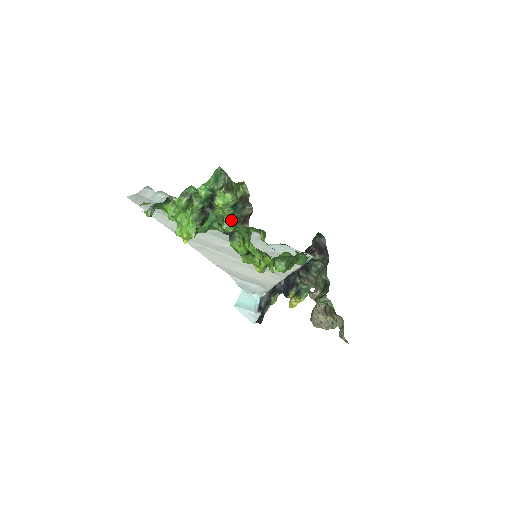
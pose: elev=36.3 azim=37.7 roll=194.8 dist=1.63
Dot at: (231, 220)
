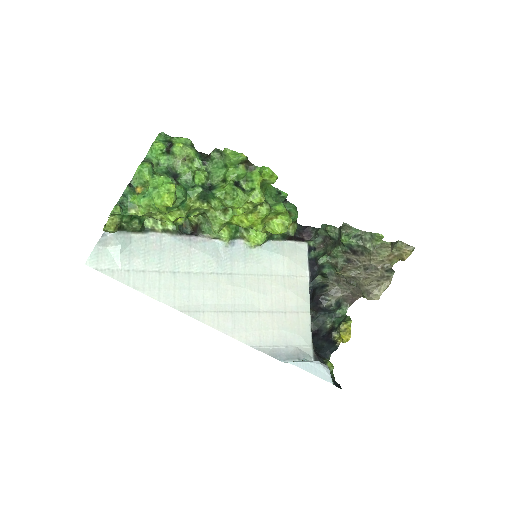
Dot at: (199, 166)
